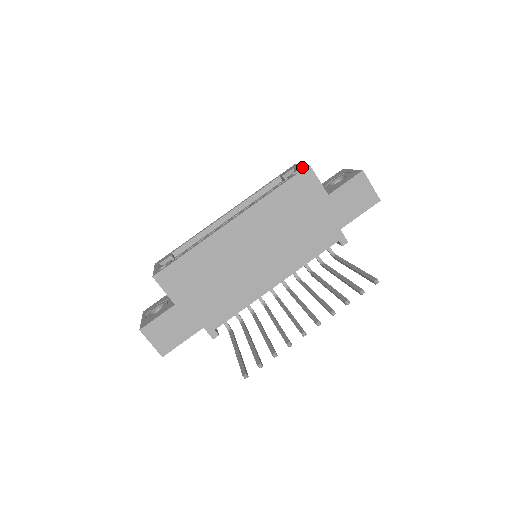
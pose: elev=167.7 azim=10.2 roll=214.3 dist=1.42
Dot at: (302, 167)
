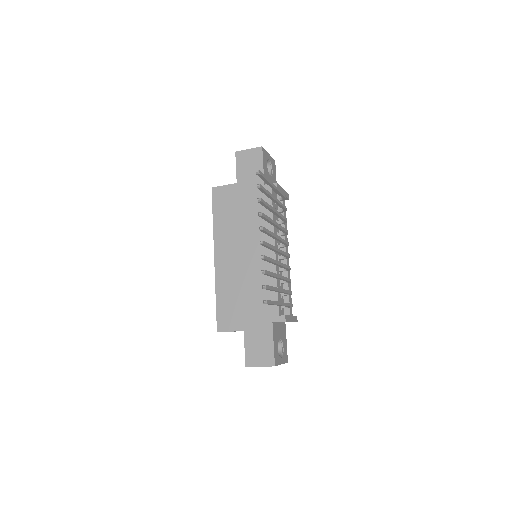
Dot at: occluded
